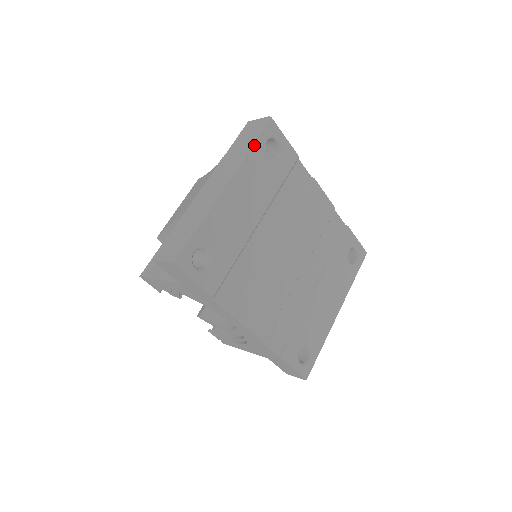
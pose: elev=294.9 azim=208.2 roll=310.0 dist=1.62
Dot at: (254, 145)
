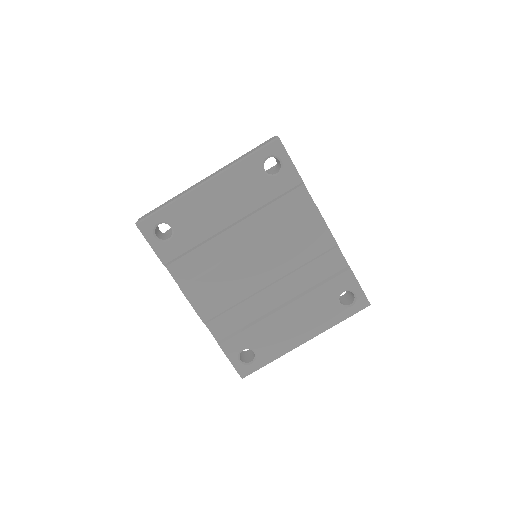
Dot at: (249, 157)
